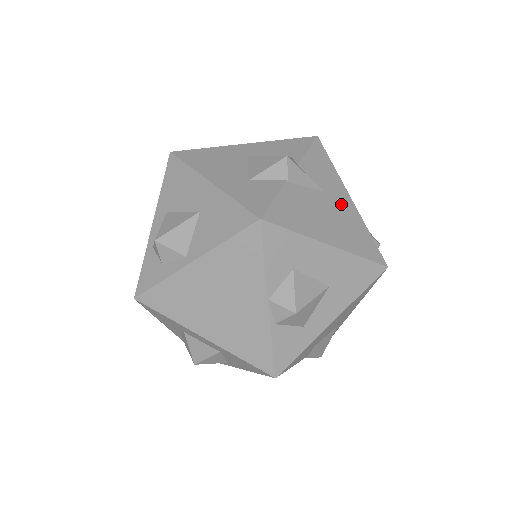
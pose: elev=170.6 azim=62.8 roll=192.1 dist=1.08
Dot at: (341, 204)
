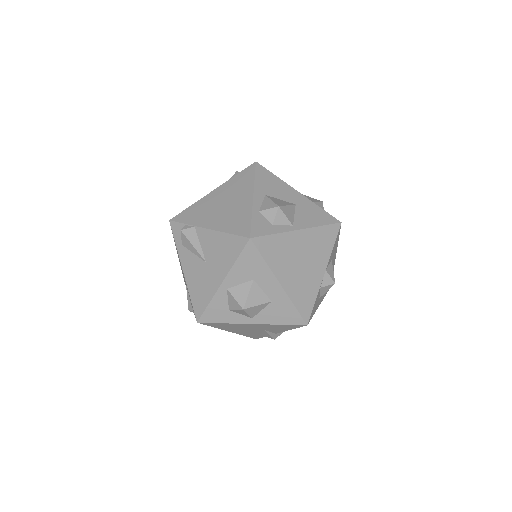
Dot at: occluded
